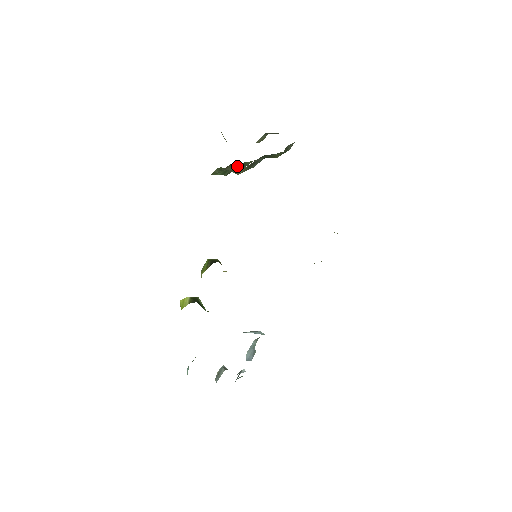
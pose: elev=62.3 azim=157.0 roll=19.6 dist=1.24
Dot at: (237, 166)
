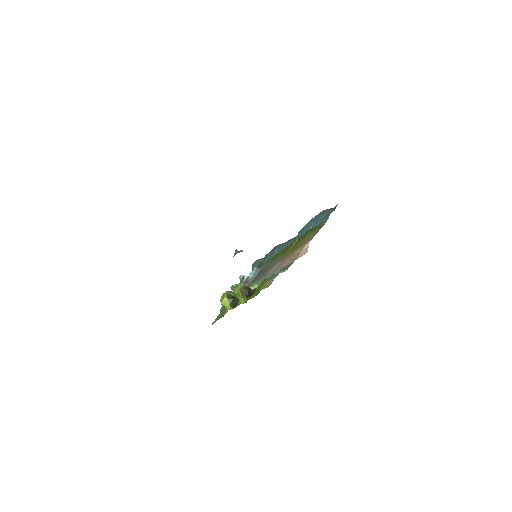
Dot at: occluded
